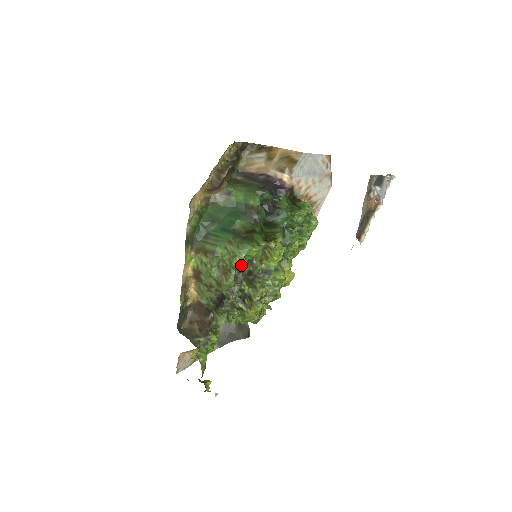
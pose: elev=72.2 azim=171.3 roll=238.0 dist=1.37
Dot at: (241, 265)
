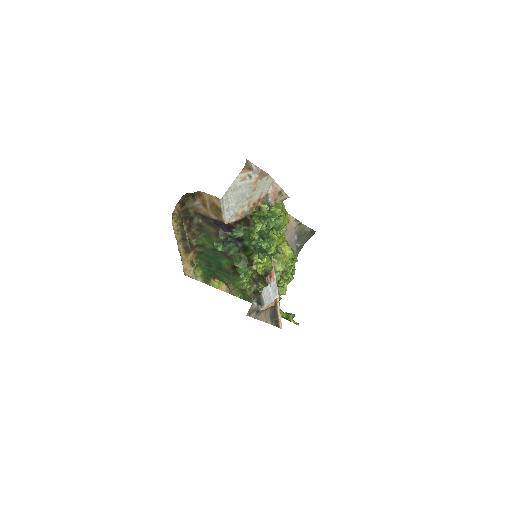
Dot at: occluded
